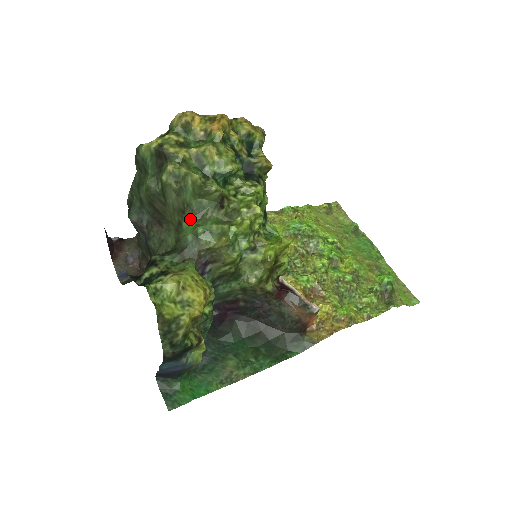
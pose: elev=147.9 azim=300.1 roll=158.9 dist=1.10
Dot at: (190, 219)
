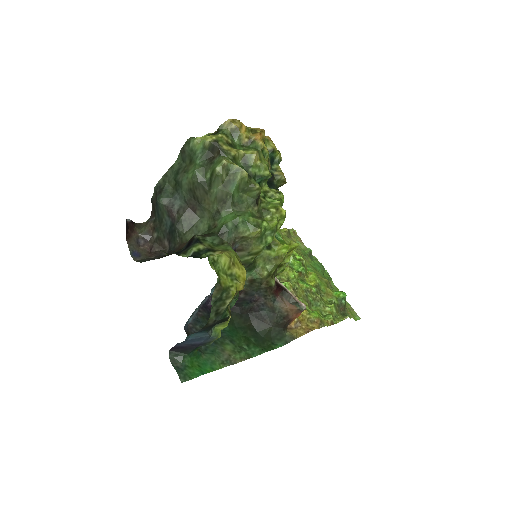
Dot at: (229, 209)
